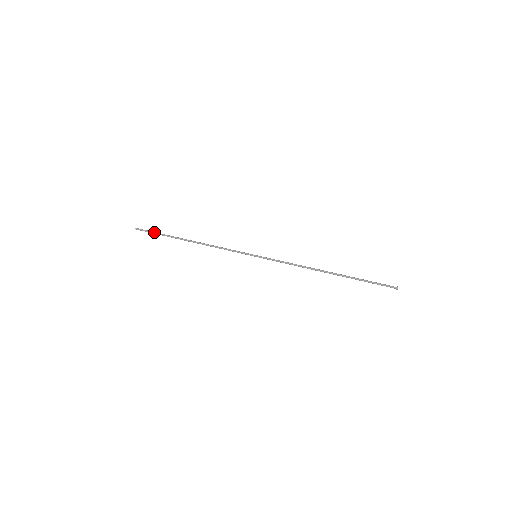
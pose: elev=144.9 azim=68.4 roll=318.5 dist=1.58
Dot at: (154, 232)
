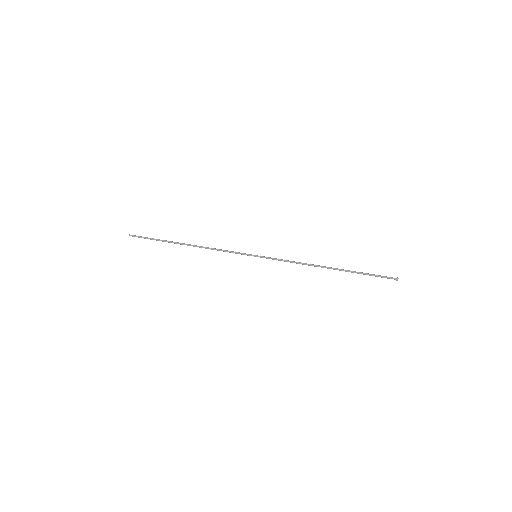
Dot at: (149, 238)
